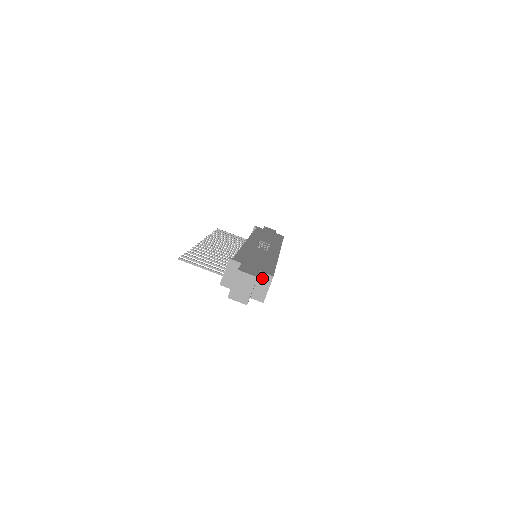
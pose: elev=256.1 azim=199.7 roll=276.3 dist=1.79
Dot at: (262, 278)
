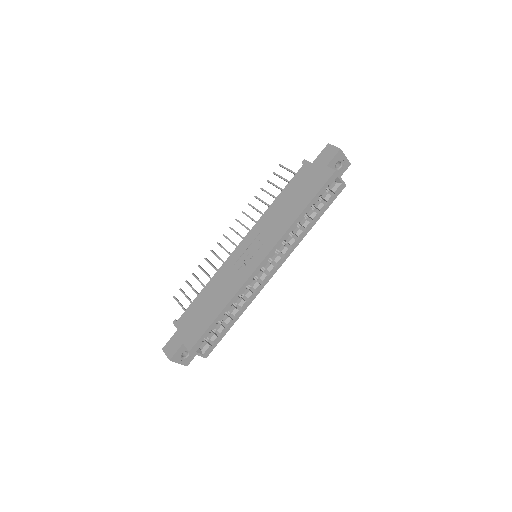
Dot at: occluded
